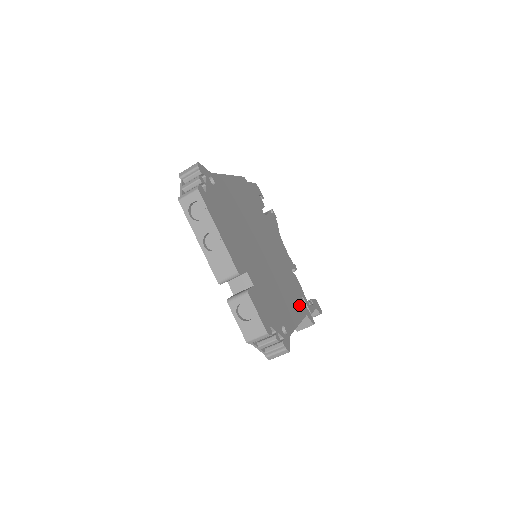
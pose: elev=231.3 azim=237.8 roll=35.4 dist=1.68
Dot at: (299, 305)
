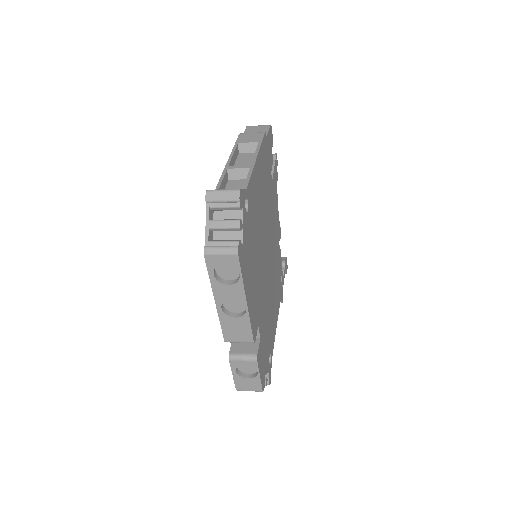
Dot at: (279, 293)
